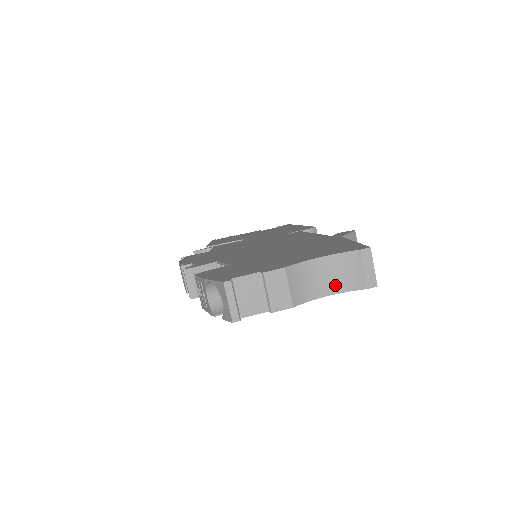
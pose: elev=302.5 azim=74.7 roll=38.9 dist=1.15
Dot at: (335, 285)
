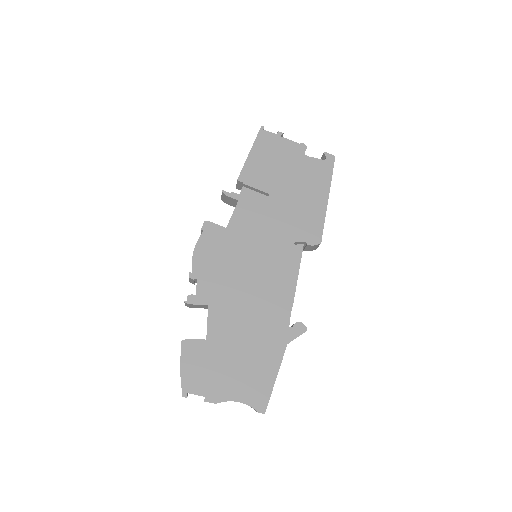
Dot at: occluded
